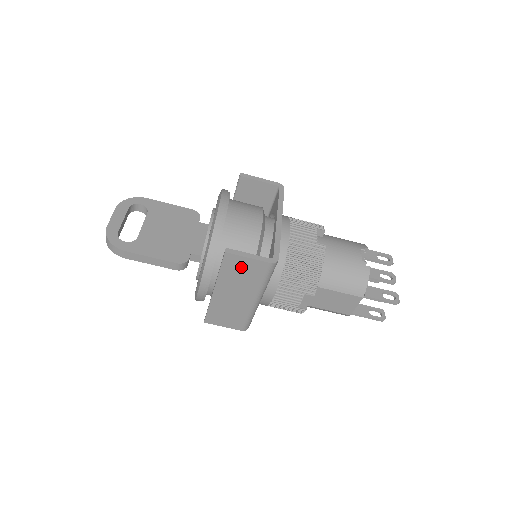
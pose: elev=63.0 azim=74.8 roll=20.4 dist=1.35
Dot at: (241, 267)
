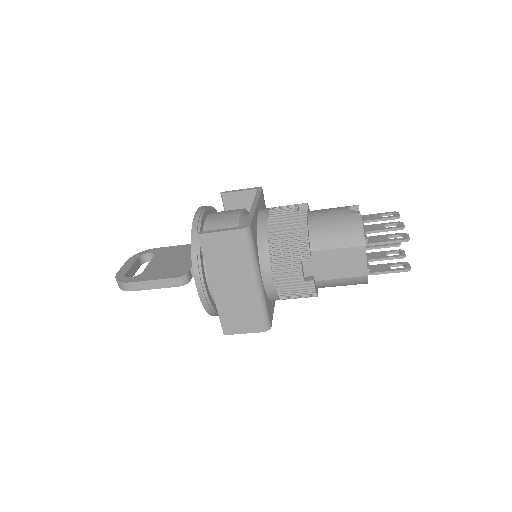
Dot at: (219, 246)
